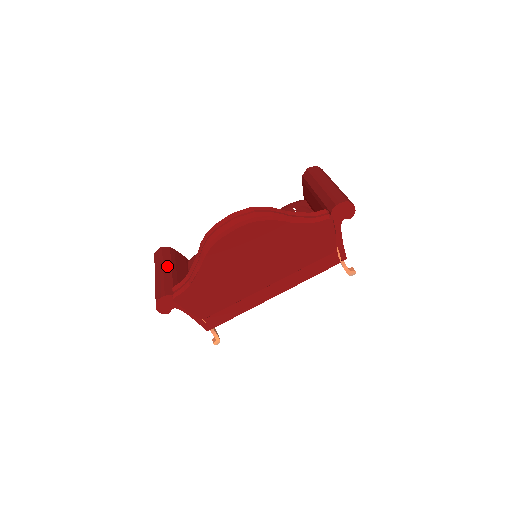
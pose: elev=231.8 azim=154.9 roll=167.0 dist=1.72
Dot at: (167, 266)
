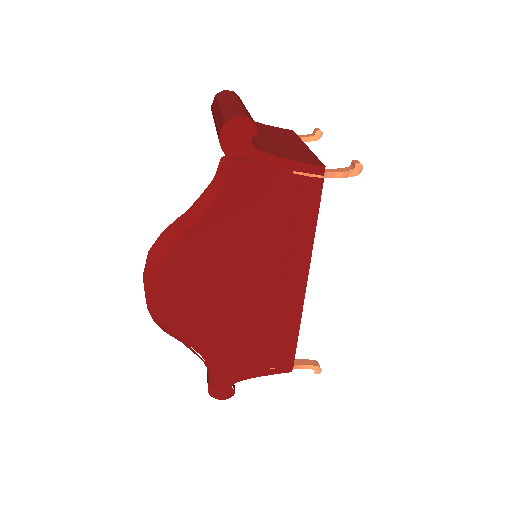
Dot at: occluded
